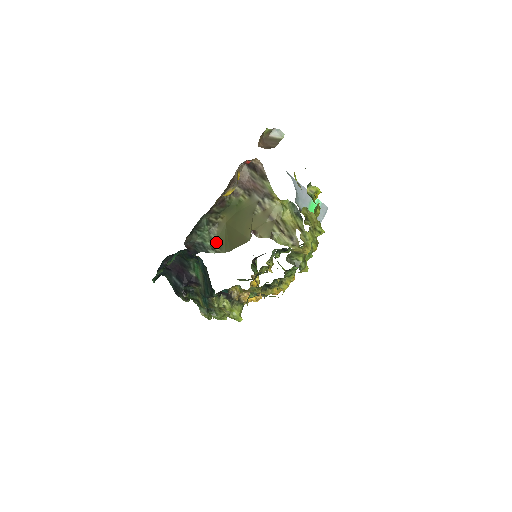
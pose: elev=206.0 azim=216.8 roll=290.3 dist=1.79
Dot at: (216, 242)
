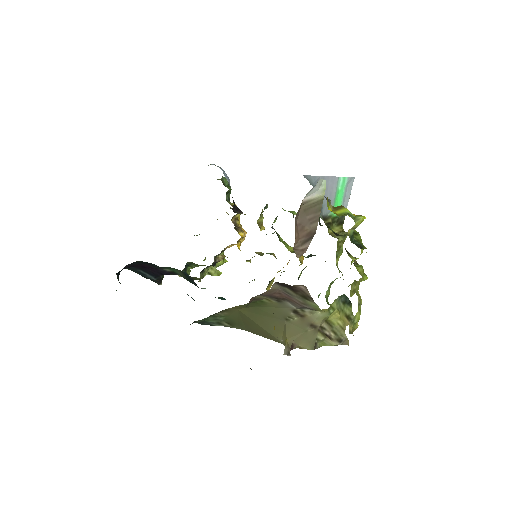
Dot at: (224, 321)
